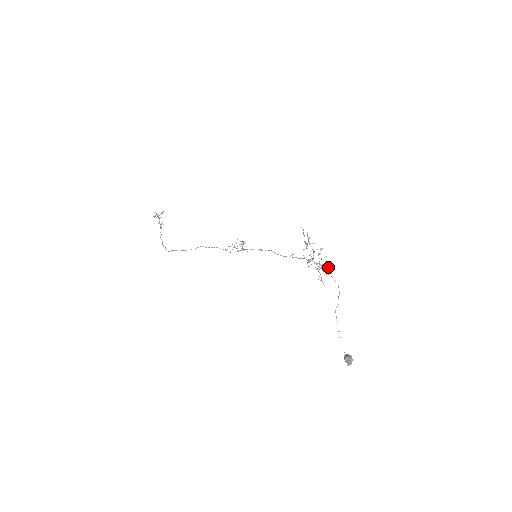
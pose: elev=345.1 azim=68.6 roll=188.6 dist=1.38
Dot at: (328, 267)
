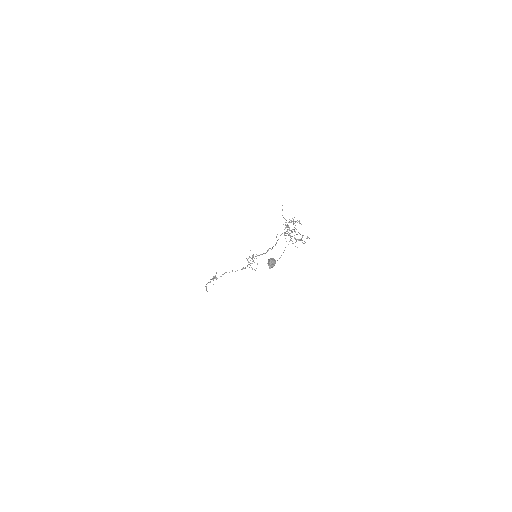
Dot at: (307, 237)
